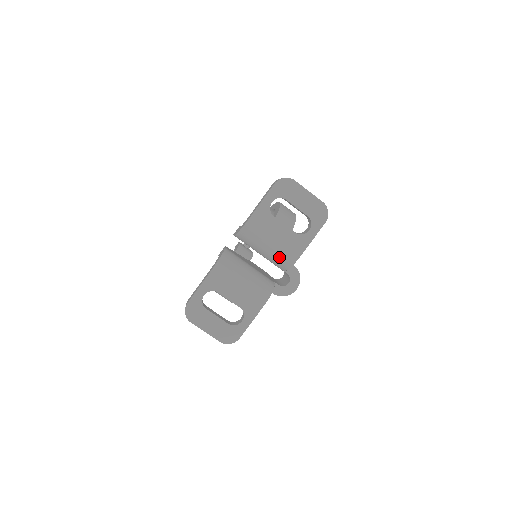
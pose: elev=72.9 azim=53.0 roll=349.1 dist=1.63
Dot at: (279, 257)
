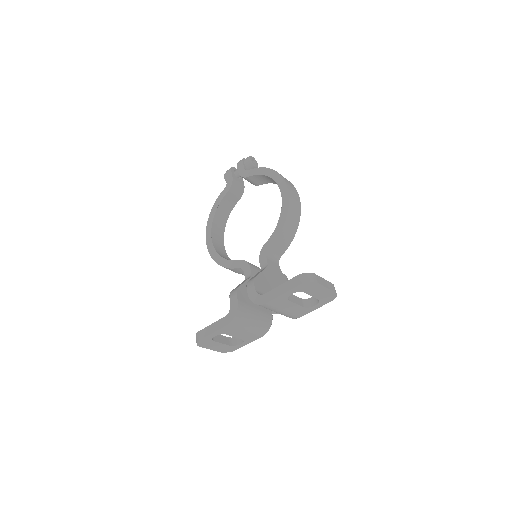
Dot at: occluded
